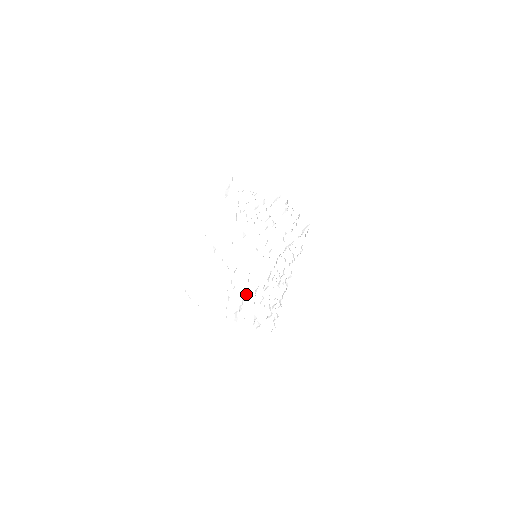
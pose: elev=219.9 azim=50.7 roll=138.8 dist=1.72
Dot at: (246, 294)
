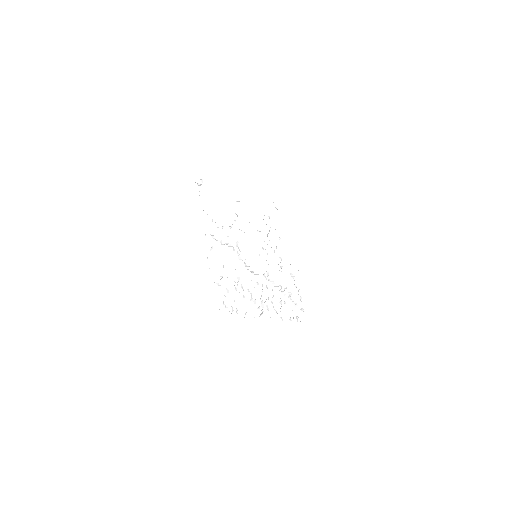
Dot at: occluded
